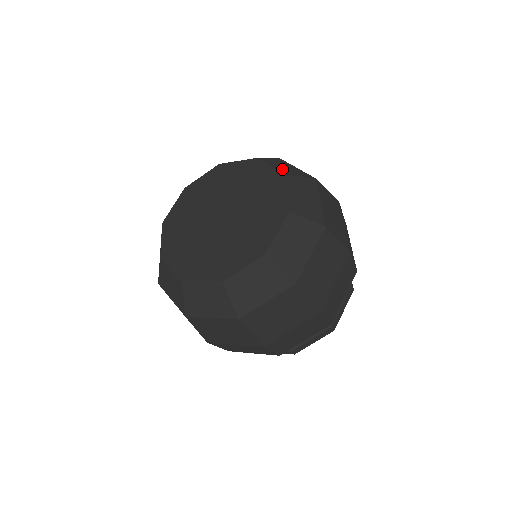
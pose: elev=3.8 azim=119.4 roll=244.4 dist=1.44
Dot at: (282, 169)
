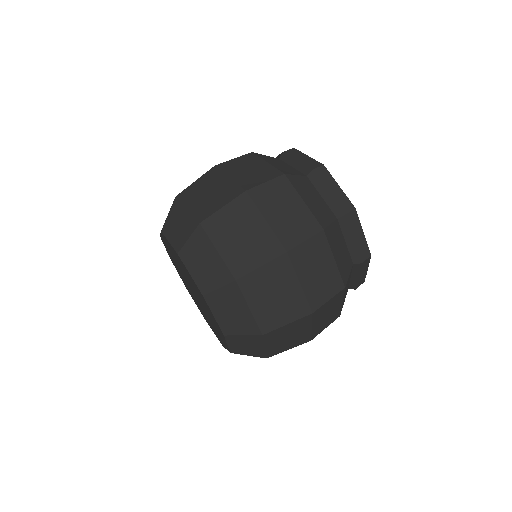
Dot at: (176, 238)
